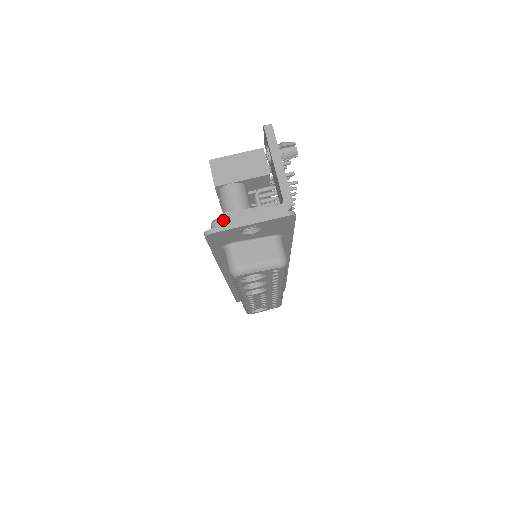
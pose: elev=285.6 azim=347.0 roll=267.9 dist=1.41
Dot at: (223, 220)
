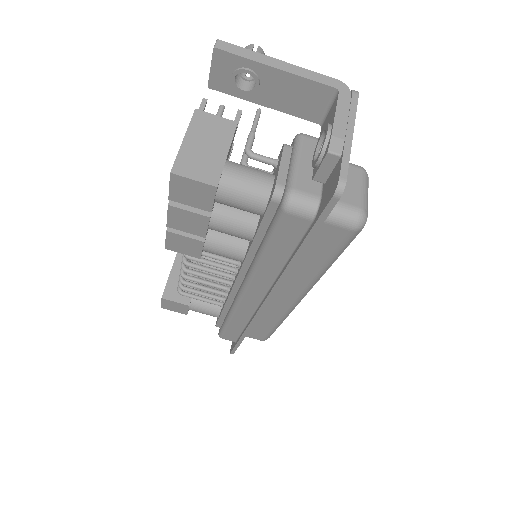
Dot at: (294, 187)
